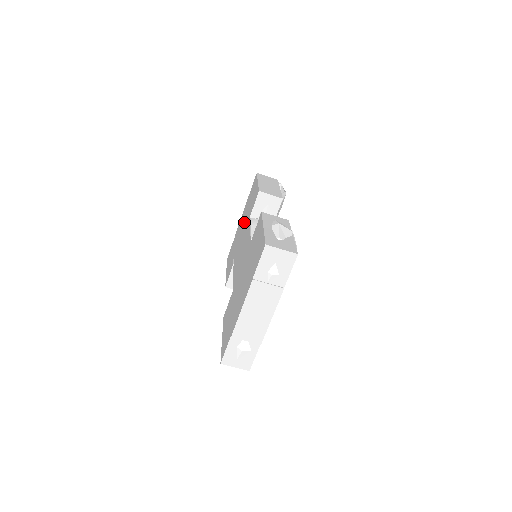
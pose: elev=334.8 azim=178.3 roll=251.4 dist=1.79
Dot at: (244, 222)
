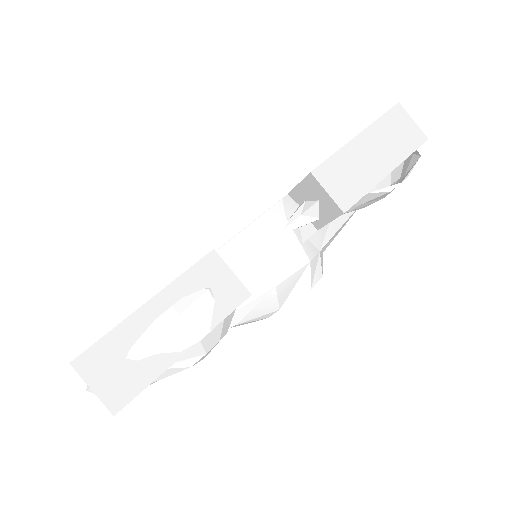
Dot at: occluded
